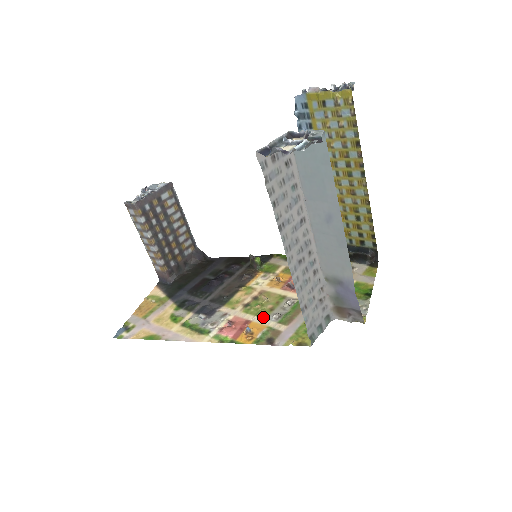
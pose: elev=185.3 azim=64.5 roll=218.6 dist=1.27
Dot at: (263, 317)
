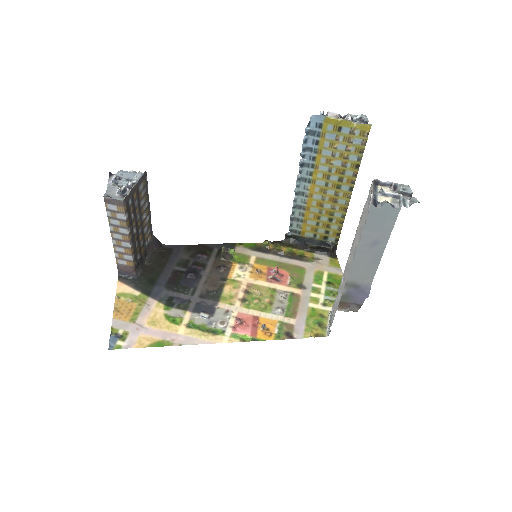
Dot at: (268, 312)
